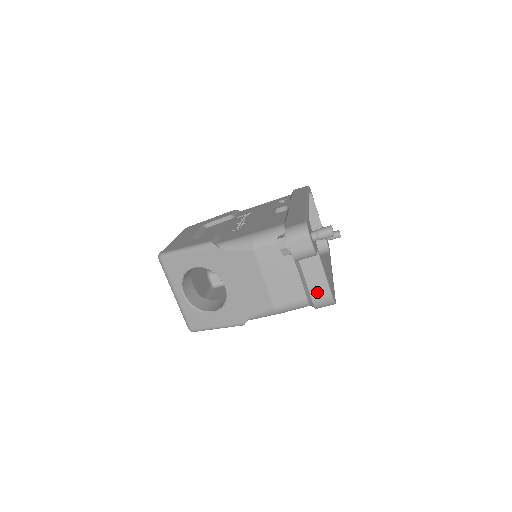
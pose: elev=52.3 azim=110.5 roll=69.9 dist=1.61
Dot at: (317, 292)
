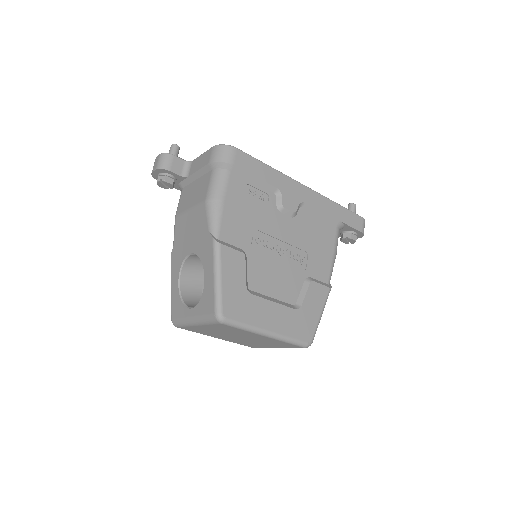
Dot at: (207, 159)
